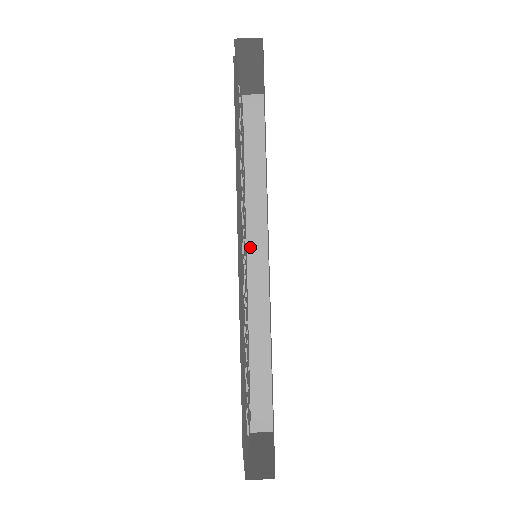
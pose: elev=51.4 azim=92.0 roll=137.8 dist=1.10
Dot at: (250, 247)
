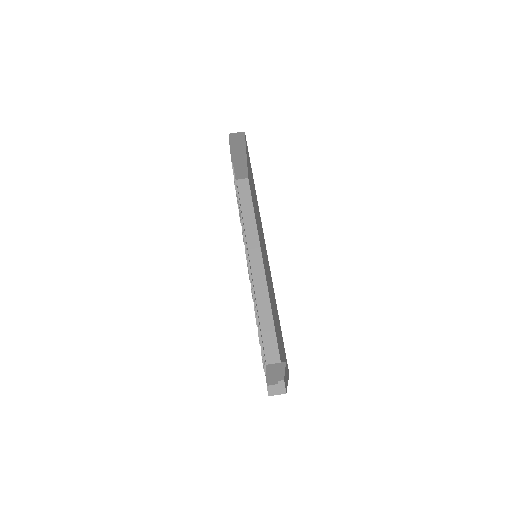
Dot at: (251, 262)
